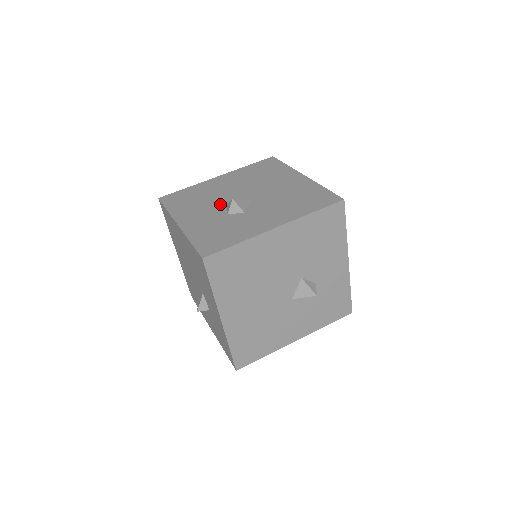
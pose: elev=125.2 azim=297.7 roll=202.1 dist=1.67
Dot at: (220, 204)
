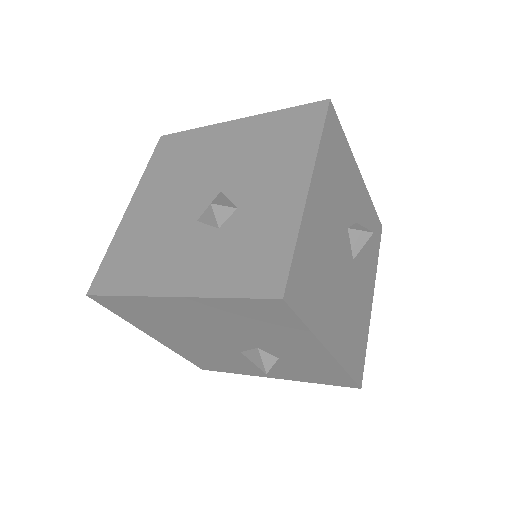
Dot at: (187, 228)
